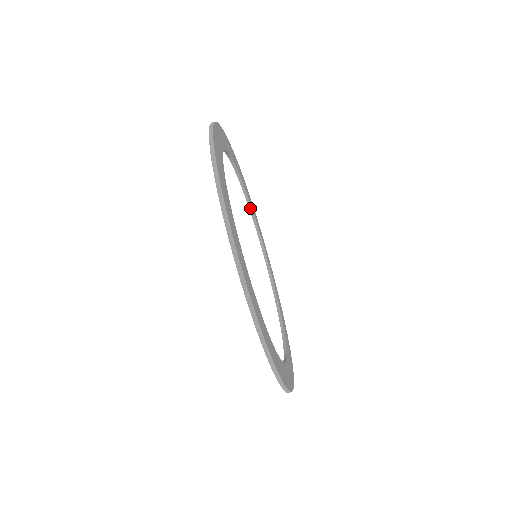
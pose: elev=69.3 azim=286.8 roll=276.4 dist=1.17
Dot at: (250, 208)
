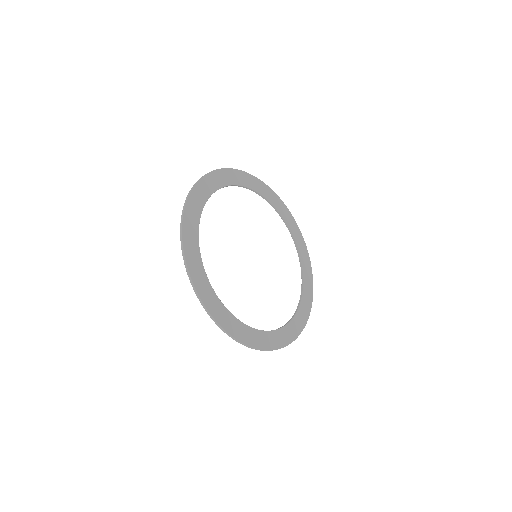
Dot at: occluded
